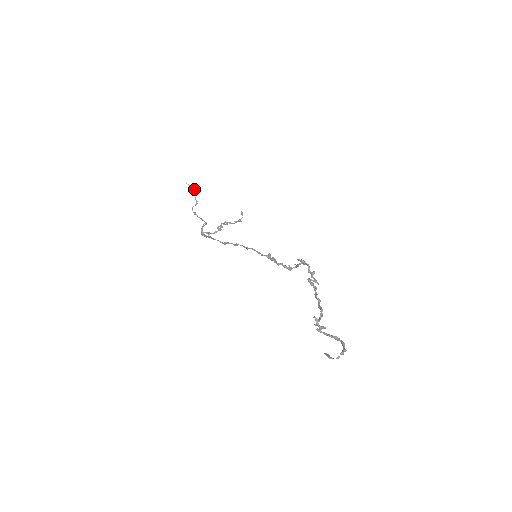
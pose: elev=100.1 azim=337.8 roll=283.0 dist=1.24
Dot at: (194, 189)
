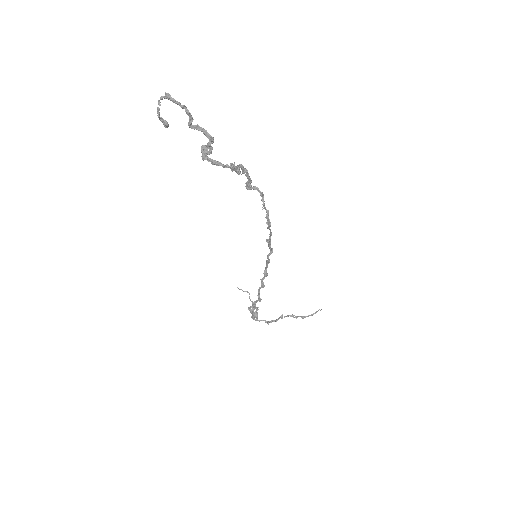
Dot at: (245, 291)
